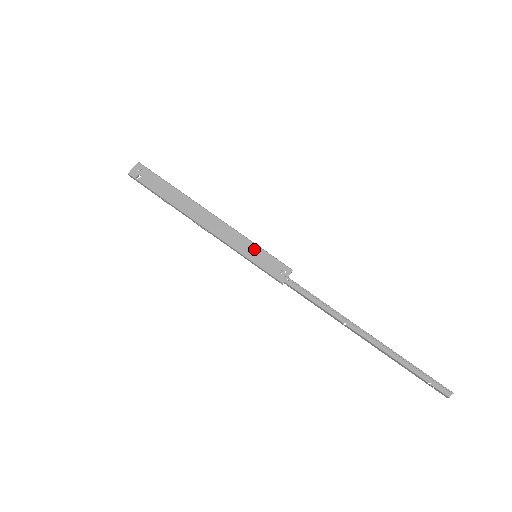
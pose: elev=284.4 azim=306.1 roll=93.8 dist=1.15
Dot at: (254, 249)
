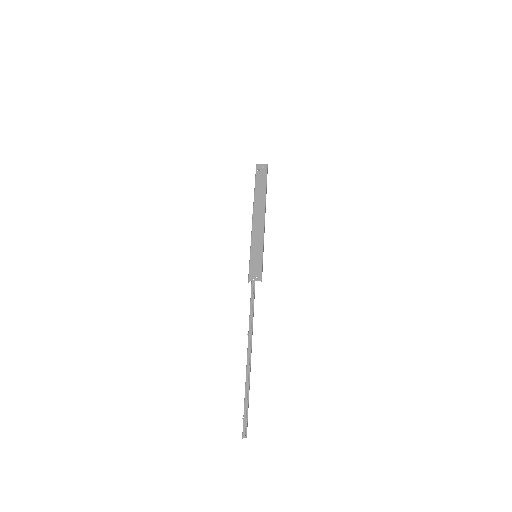
Dot at: (259, 251)
